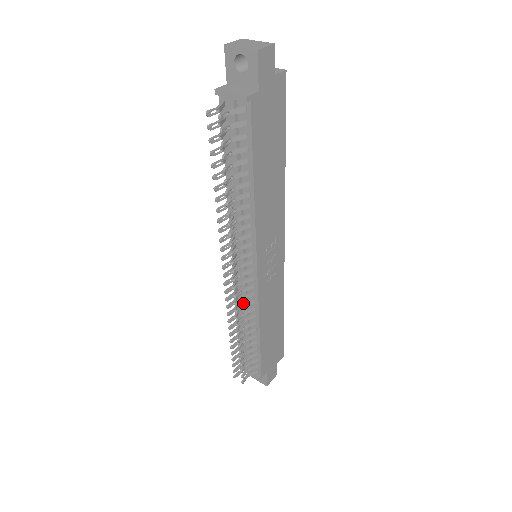
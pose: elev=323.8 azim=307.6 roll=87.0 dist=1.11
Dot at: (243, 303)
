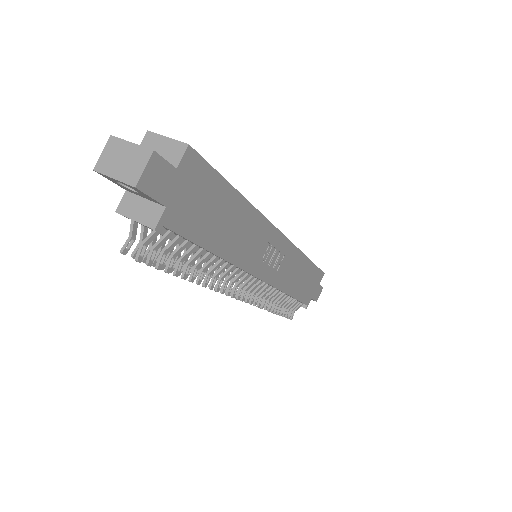
Dot at: (261, 294)
